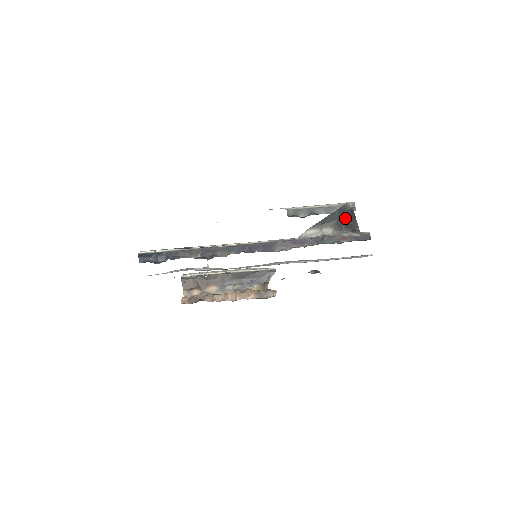
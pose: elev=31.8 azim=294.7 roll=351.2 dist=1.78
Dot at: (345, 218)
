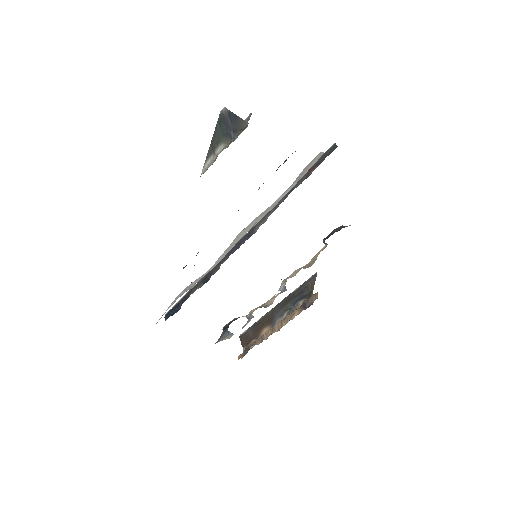
Dot at: (228, 125)
